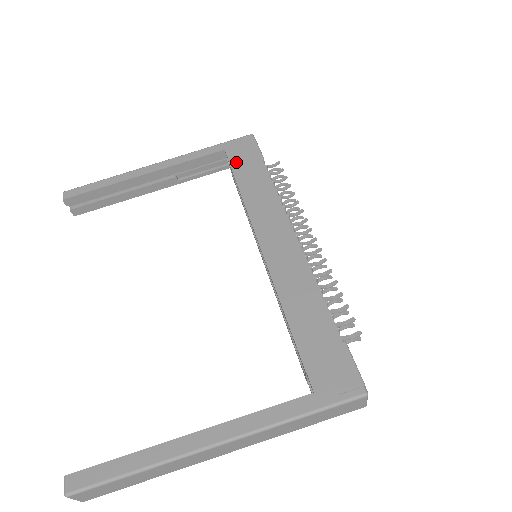
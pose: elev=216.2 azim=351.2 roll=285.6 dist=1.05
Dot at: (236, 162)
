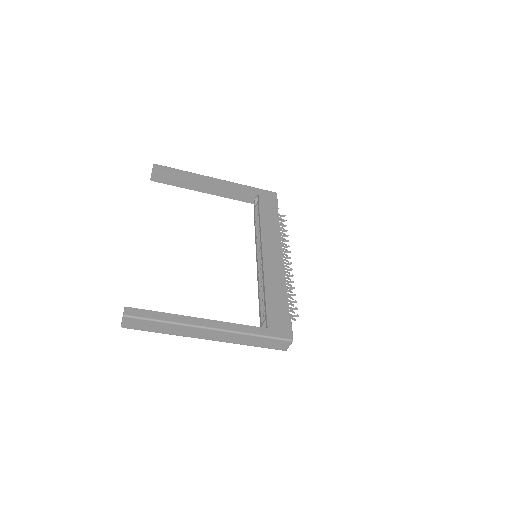
Dot at: (263, 203)
